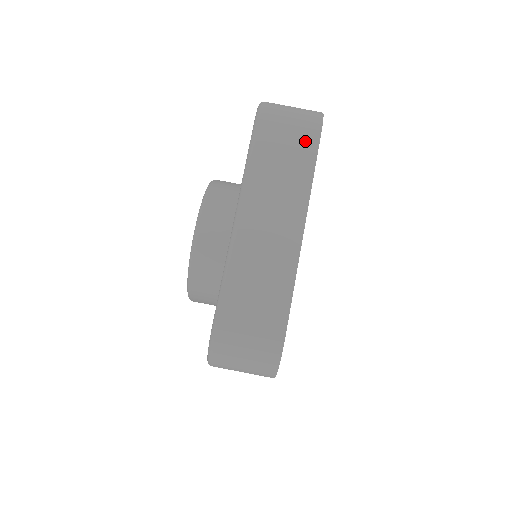
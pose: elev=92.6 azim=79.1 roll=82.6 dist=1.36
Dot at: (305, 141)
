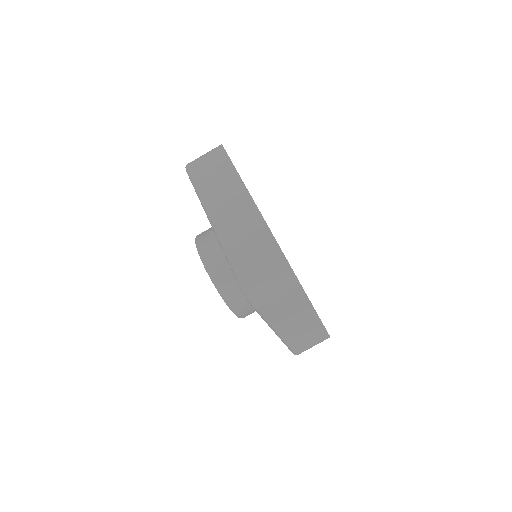
Dot at: (294, 295)
